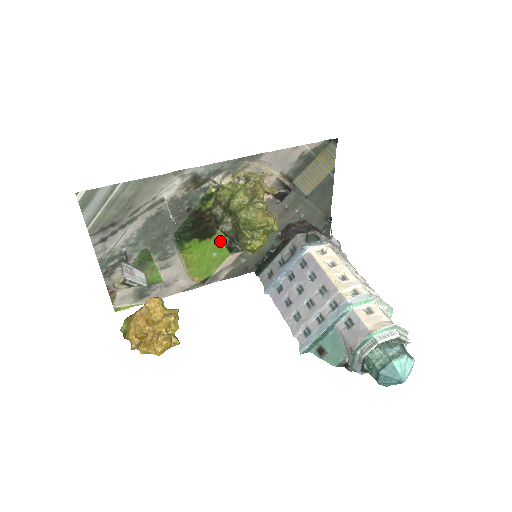
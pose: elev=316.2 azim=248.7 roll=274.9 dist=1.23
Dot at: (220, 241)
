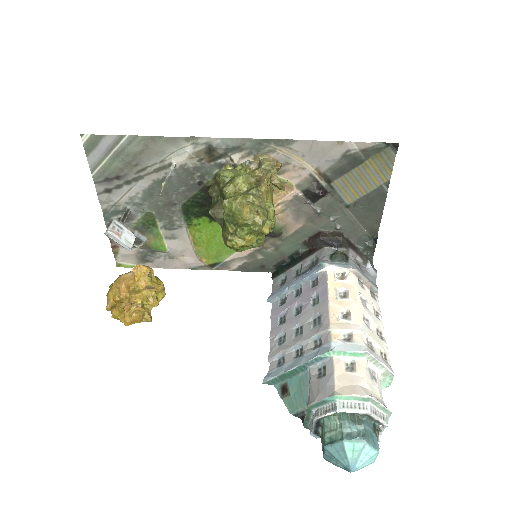
Dot at: occluded
